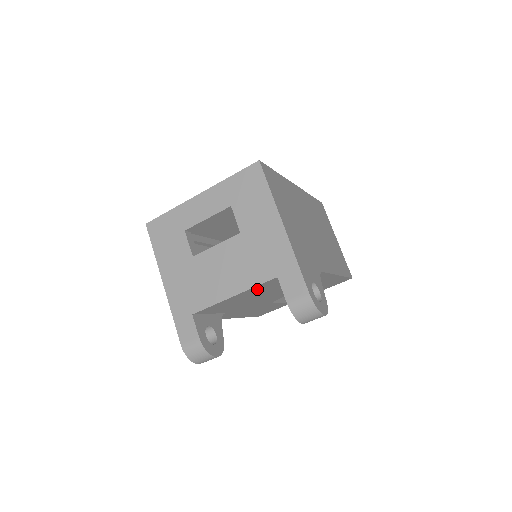
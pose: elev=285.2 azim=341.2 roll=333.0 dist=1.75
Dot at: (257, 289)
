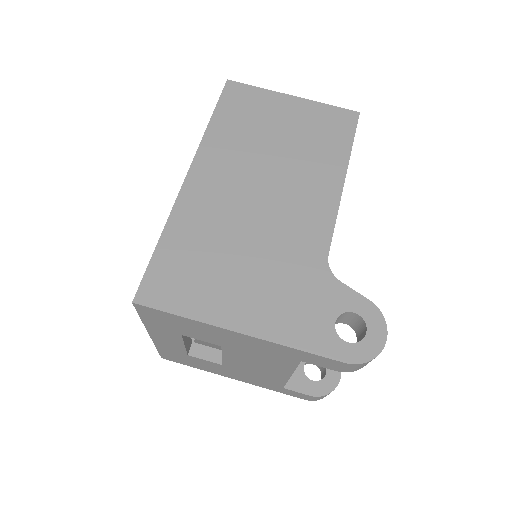
Dot at: occluded
